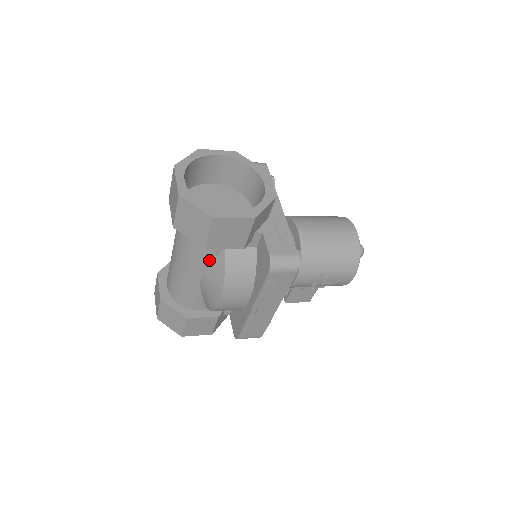
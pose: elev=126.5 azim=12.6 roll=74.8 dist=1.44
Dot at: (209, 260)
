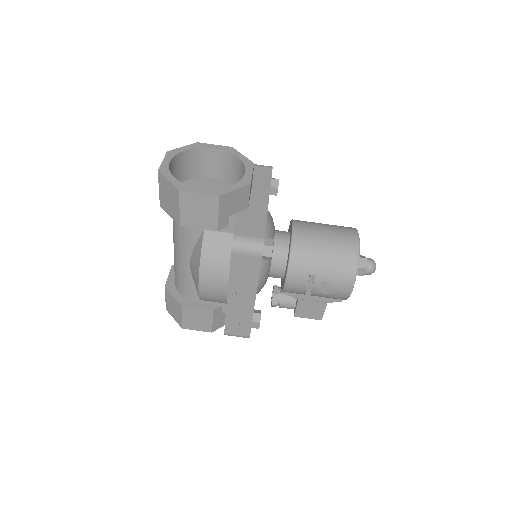
Dot at: (193, 243)
